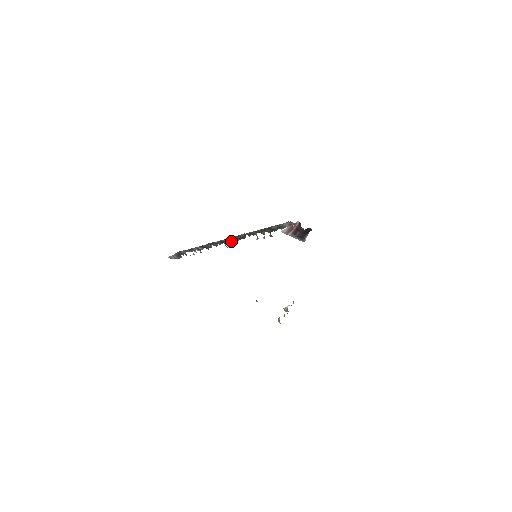
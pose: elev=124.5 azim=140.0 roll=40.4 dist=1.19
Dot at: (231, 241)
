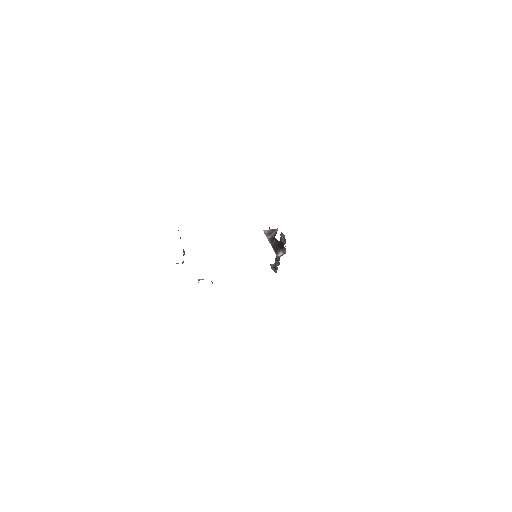
Dot at: occluded
